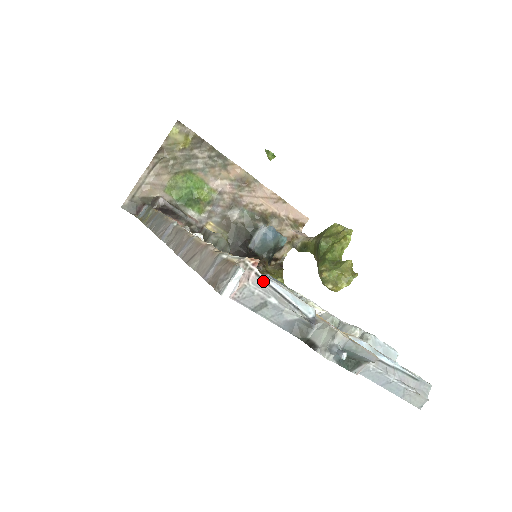
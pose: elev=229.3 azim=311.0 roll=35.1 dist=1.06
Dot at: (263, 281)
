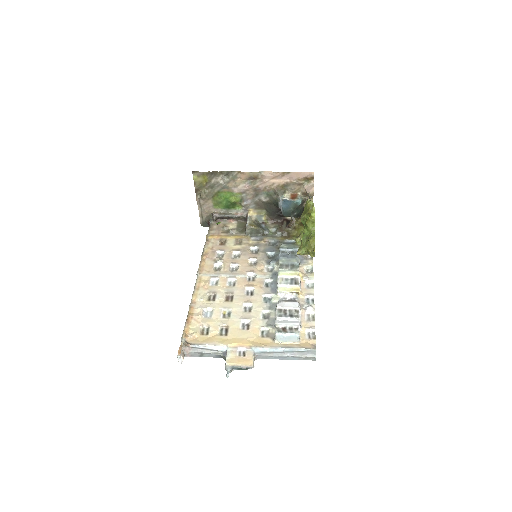
Dot at: (196, 348)
